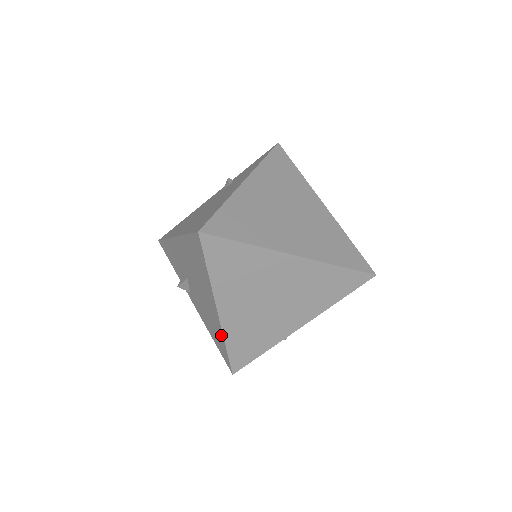
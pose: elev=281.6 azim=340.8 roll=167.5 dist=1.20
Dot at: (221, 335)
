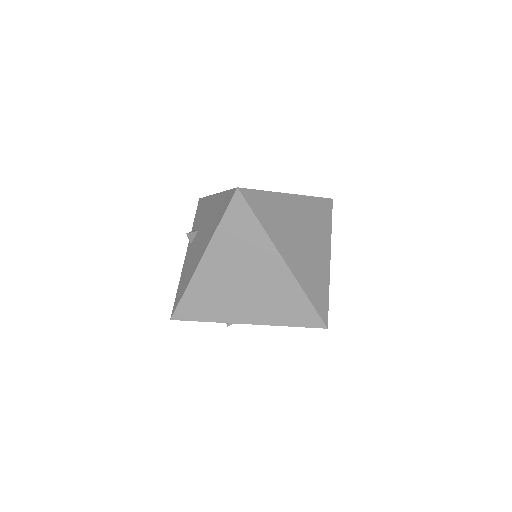
Dot at: (189, 281)
